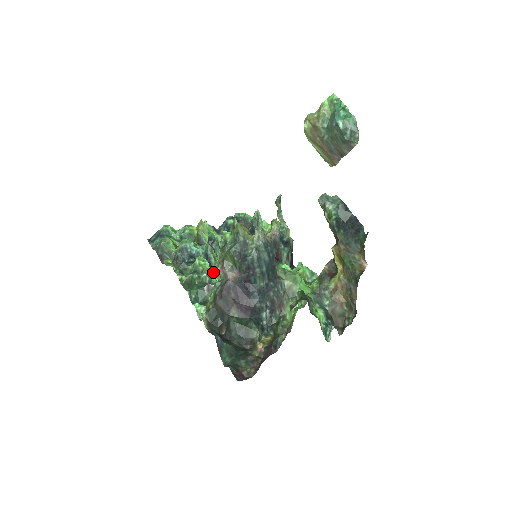
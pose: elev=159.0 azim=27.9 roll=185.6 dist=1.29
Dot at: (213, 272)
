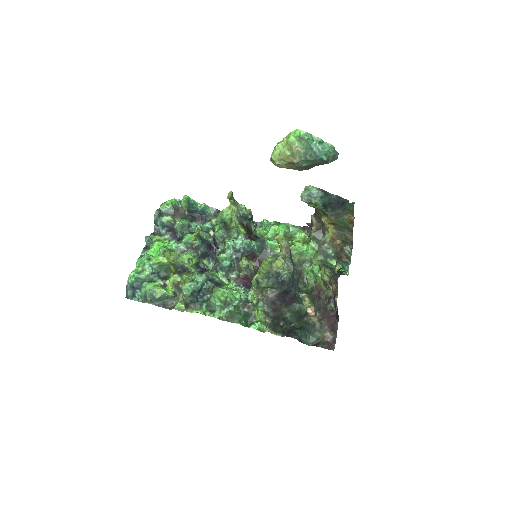
Dot at: (239, 294)
